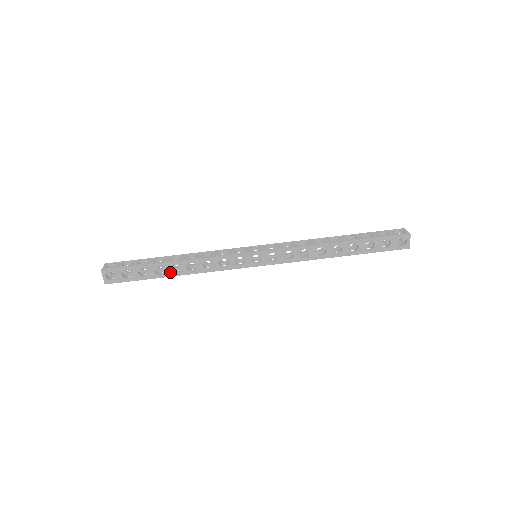
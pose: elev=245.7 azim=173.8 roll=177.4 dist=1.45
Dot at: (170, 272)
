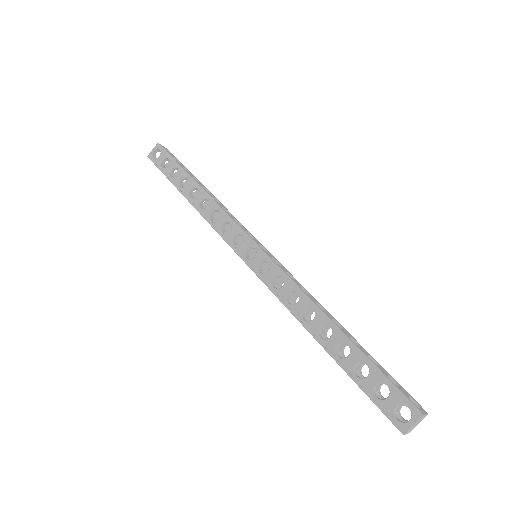
Dot at: occluded
